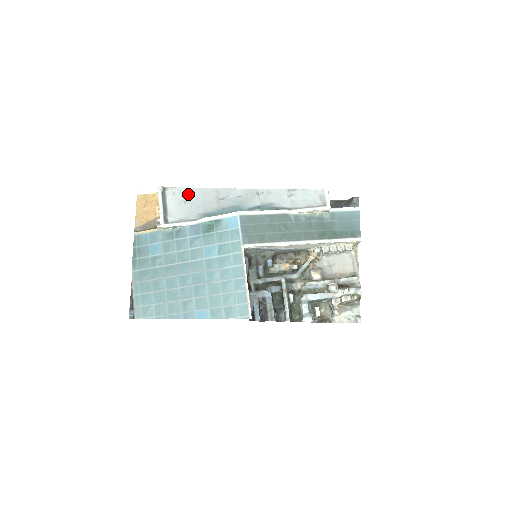
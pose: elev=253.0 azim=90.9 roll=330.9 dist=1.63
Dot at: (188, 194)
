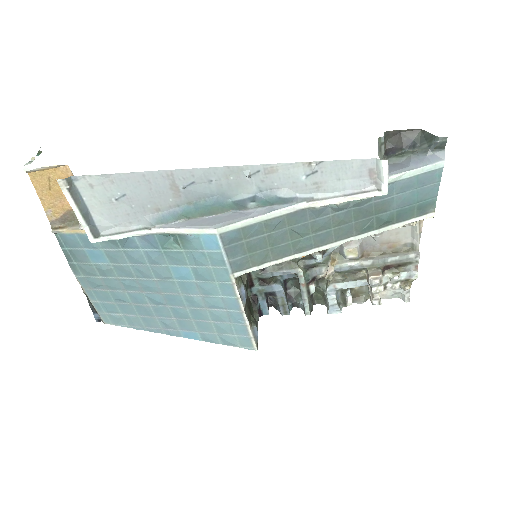
Dot at: (117, 185)
